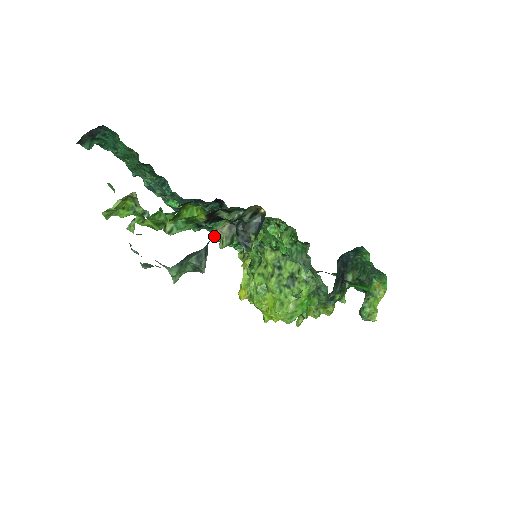
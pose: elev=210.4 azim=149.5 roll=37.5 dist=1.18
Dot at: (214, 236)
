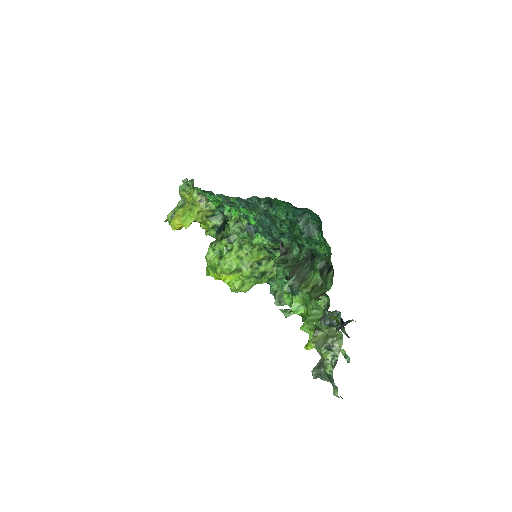
Dot at: (205, 191)
